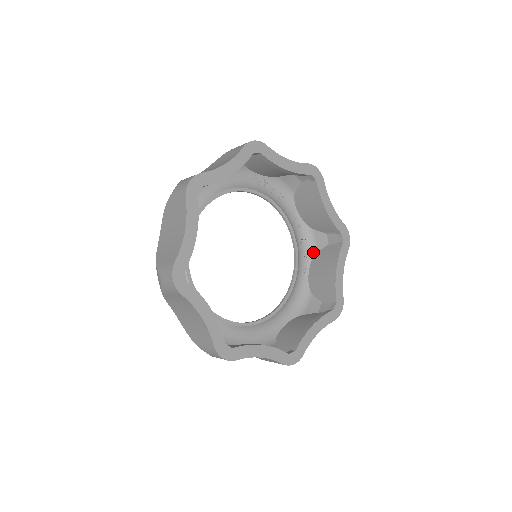
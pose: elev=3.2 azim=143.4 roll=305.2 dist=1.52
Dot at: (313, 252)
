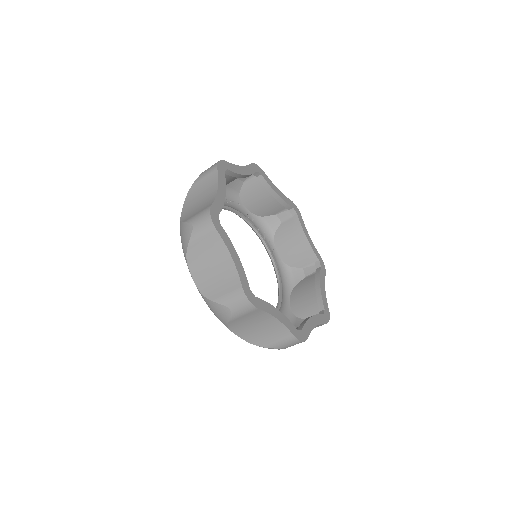
Dot at: (271, 235)
